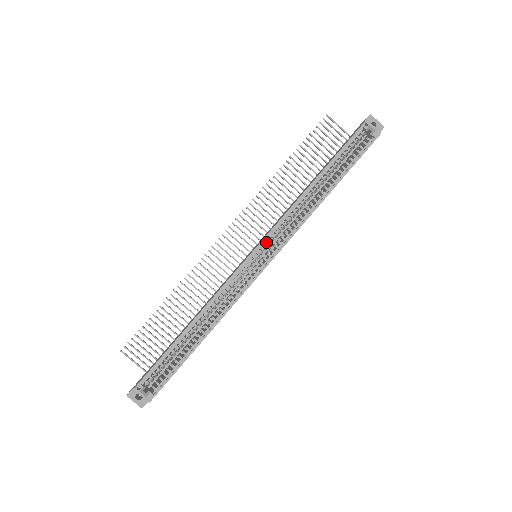
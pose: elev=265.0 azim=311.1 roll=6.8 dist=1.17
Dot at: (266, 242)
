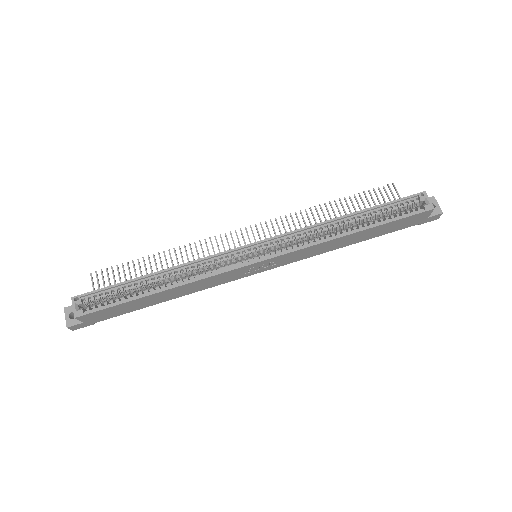
Dot at: (272, 247)
